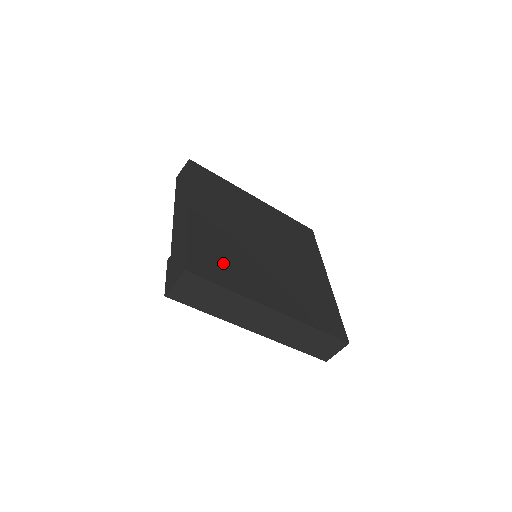
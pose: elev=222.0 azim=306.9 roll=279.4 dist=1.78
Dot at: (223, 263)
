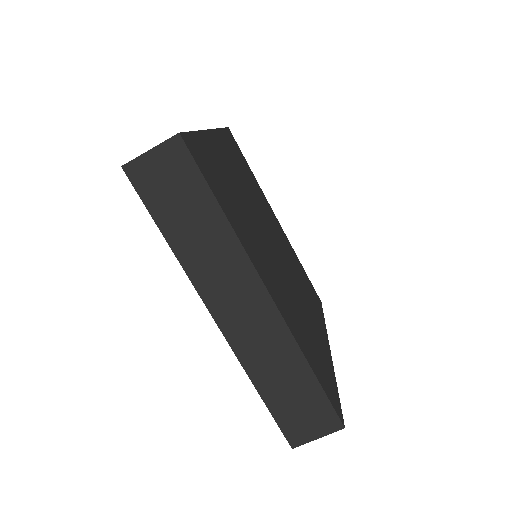
Dot at: (226, 192)
